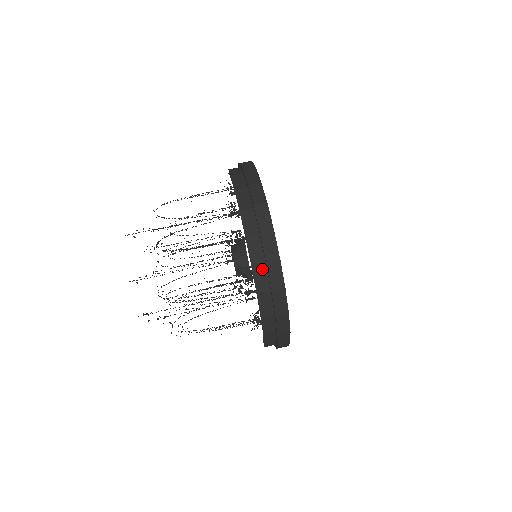
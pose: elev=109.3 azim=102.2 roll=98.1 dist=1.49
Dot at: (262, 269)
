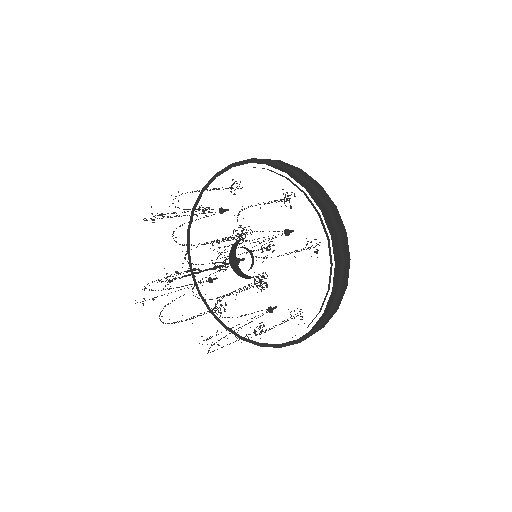
Dot at: (295, 176)
